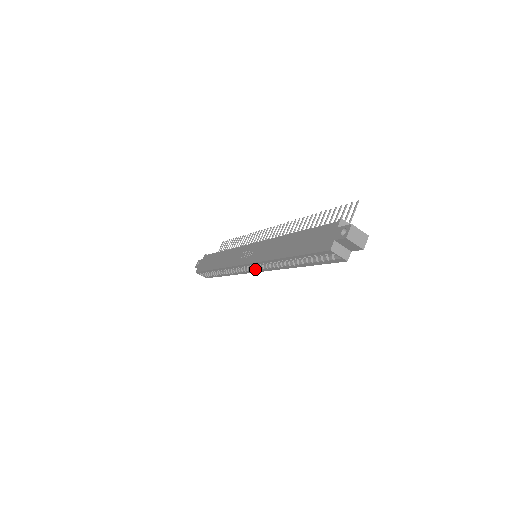
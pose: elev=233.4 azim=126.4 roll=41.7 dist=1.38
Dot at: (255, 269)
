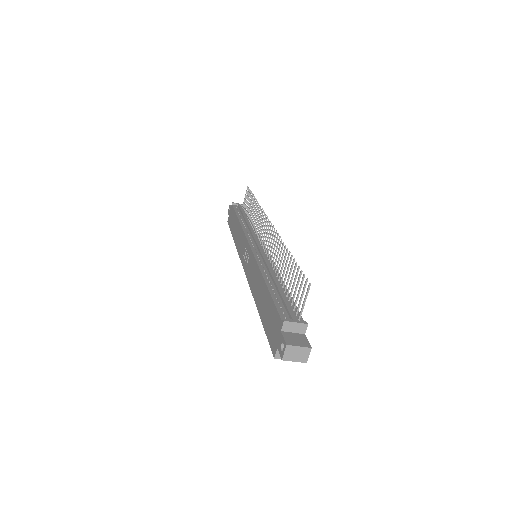
Dot at: occluded
